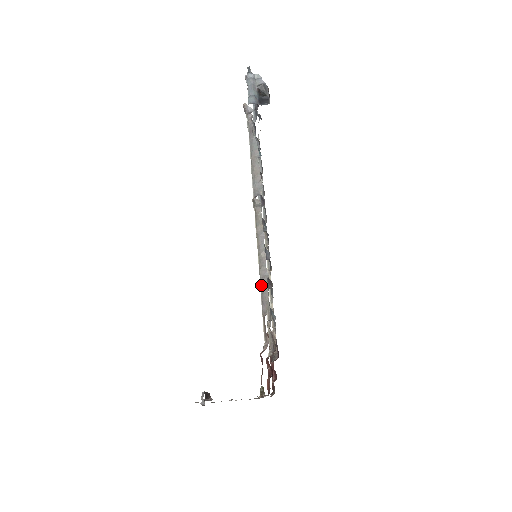
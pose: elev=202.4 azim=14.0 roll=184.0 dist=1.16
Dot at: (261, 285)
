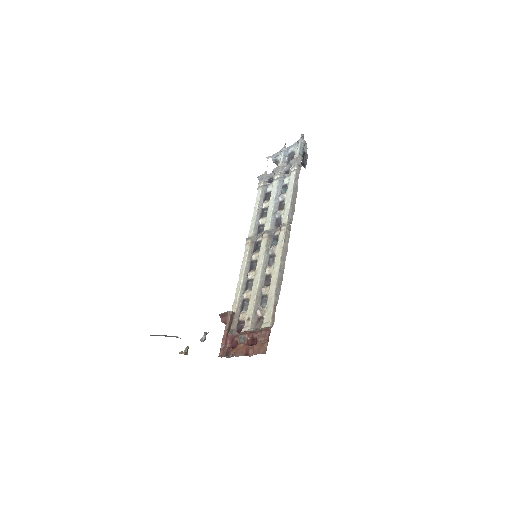
Dot at: (278, 283)
